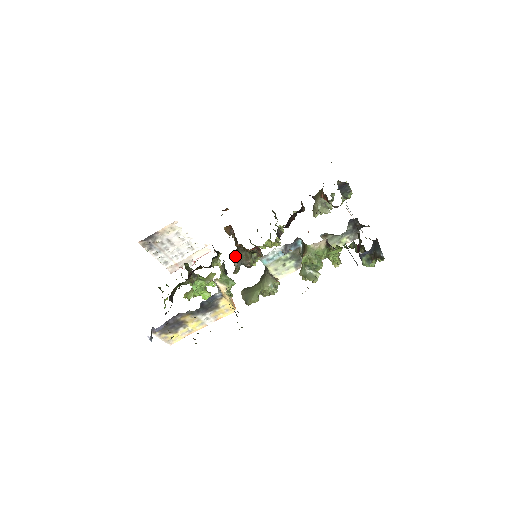
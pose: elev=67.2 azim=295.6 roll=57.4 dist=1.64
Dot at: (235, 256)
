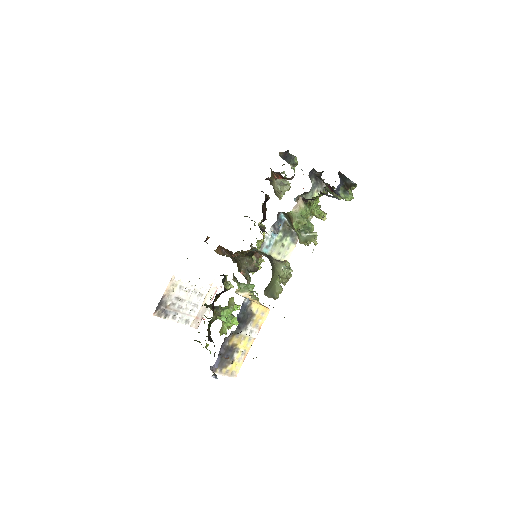
Dot at: (239, 269)
